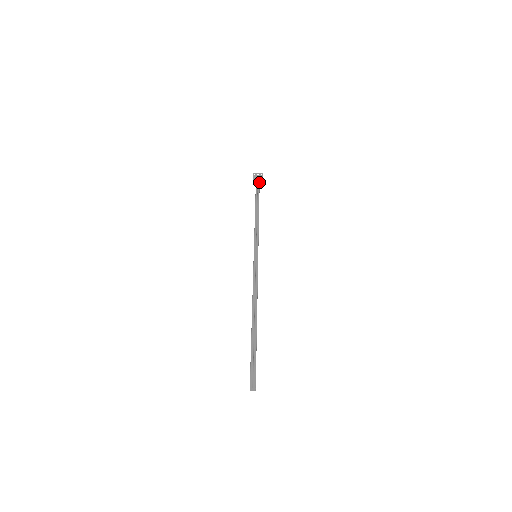
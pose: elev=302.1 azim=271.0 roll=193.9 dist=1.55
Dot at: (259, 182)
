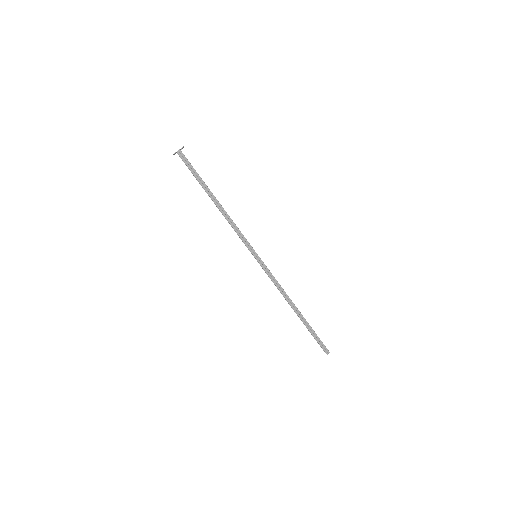
Dot at: (188, 161)
